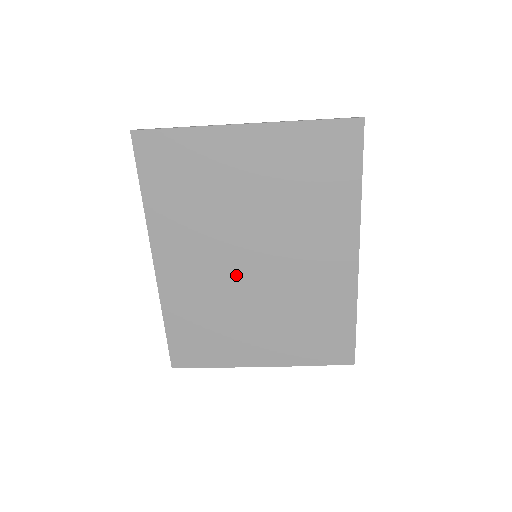
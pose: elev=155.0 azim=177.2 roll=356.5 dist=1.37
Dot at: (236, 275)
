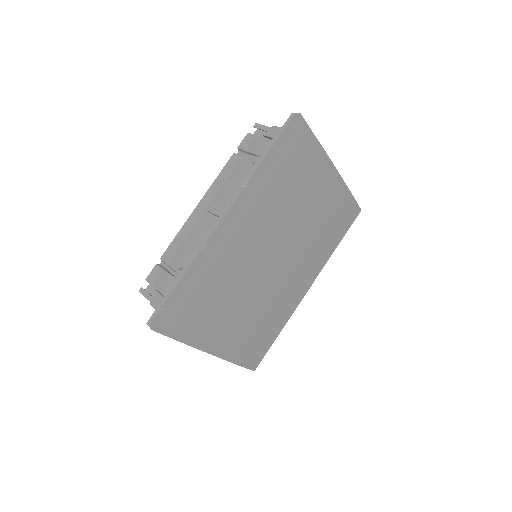
Dot at: (259, 264)
